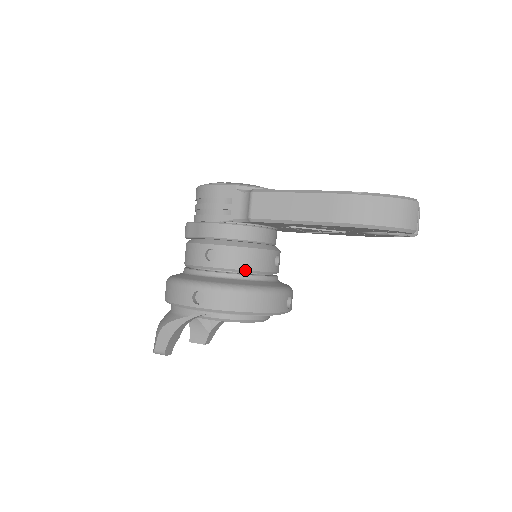
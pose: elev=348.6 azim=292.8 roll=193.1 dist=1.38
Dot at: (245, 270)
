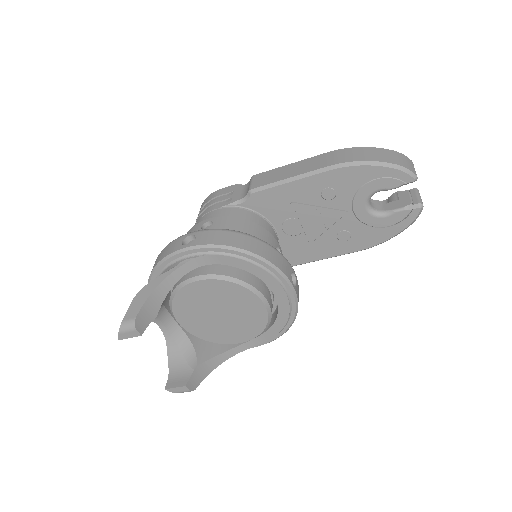
Dot at: occluded
